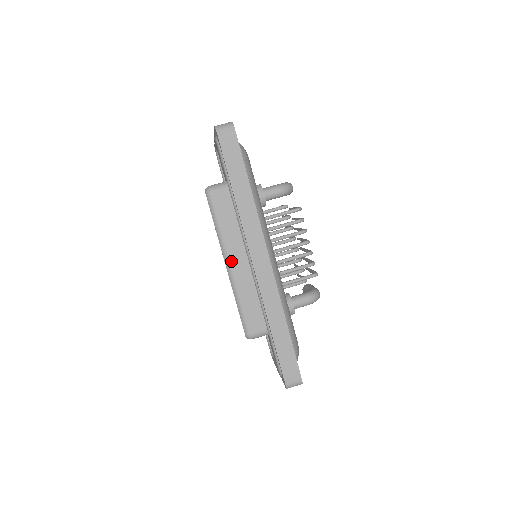
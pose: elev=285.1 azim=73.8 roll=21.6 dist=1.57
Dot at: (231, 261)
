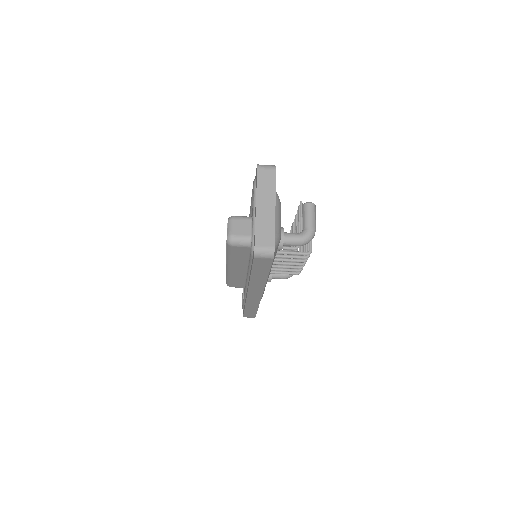
Dot at: (232, 268)
